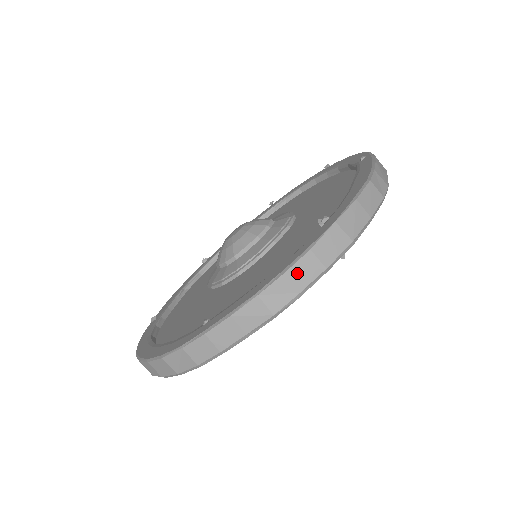
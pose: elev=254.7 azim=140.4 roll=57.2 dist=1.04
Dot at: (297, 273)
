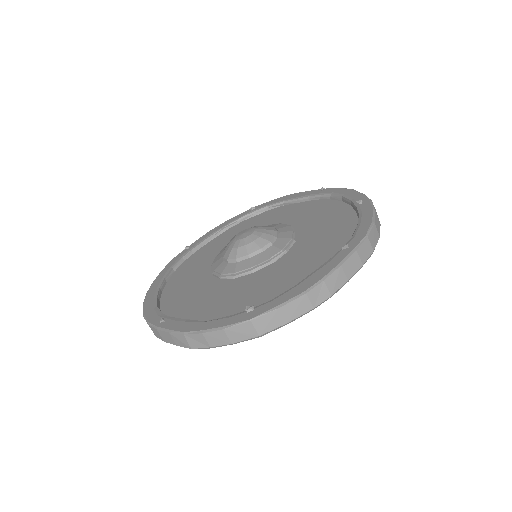
Dot at: (211, 337)
